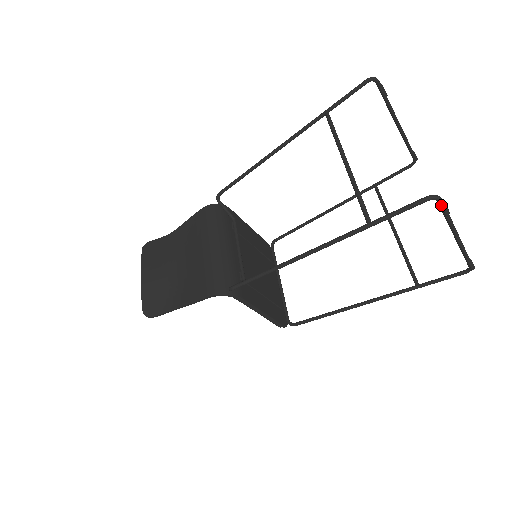
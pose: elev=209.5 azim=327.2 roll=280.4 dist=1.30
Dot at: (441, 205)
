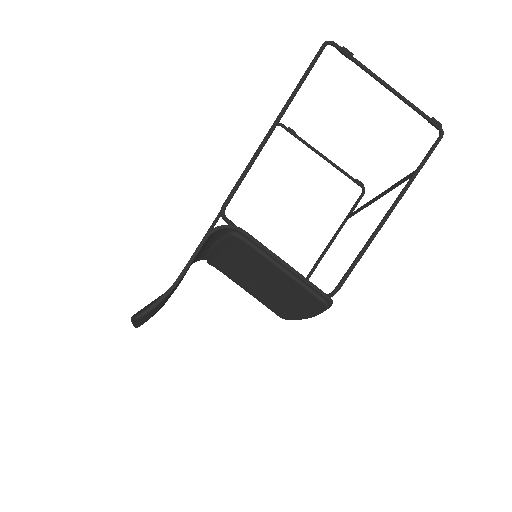
Dot at: (339, 47)
